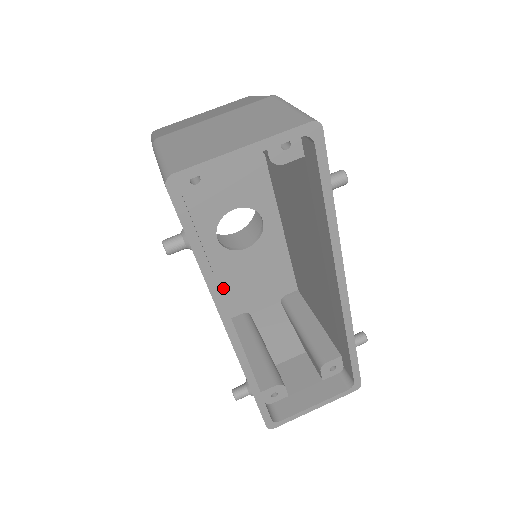
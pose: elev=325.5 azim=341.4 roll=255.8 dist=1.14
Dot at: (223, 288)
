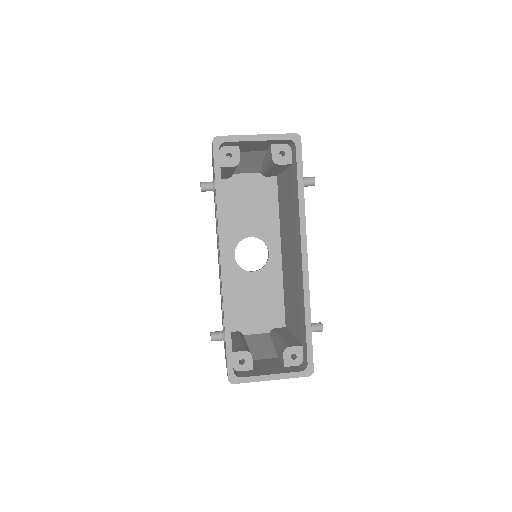
Dot at: occluded
